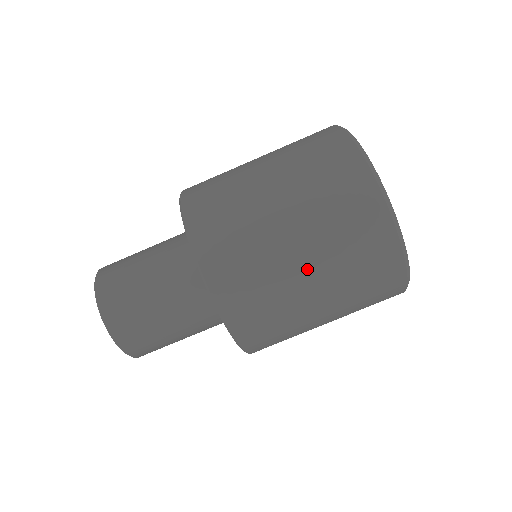
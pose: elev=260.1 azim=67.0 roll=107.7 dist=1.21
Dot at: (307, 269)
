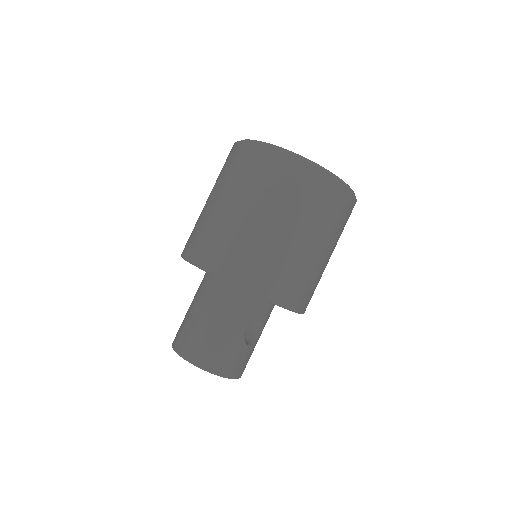
Dot at: (221, 201)
